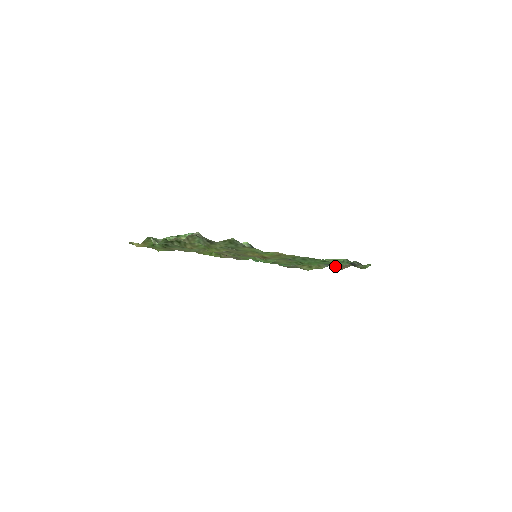
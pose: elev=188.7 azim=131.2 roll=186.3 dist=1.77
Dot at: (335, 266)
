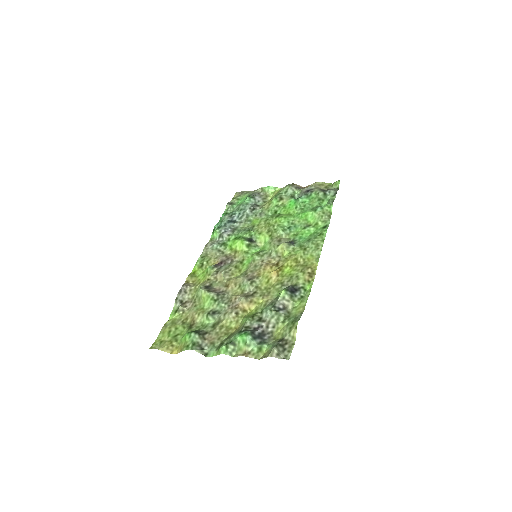
Dot at: (300, 189)
